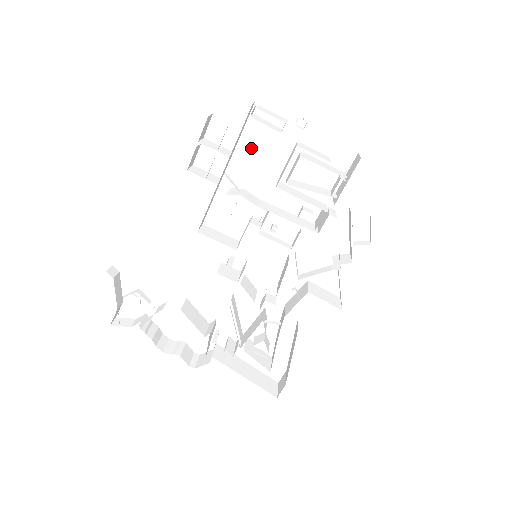
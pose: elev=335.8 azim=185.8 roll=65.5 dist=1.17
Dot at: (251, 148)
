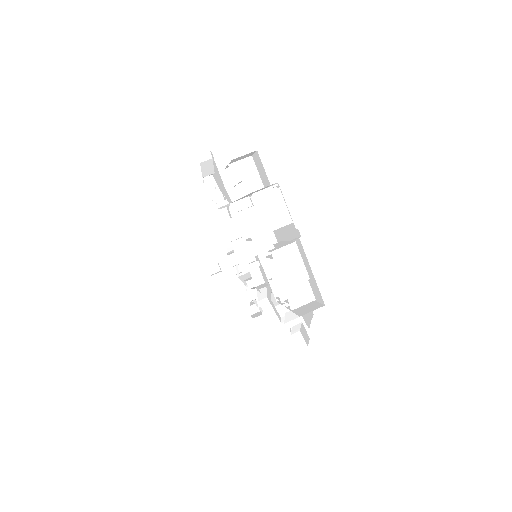
Dot at: occluded
